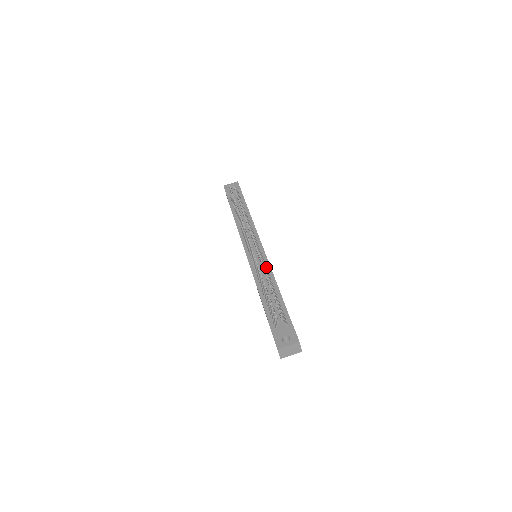
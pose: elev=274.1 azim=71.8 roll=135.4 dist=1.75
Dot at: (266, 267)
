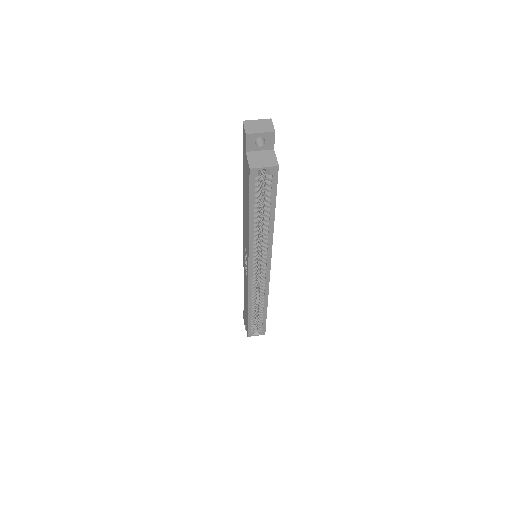
Dot at: occluded
